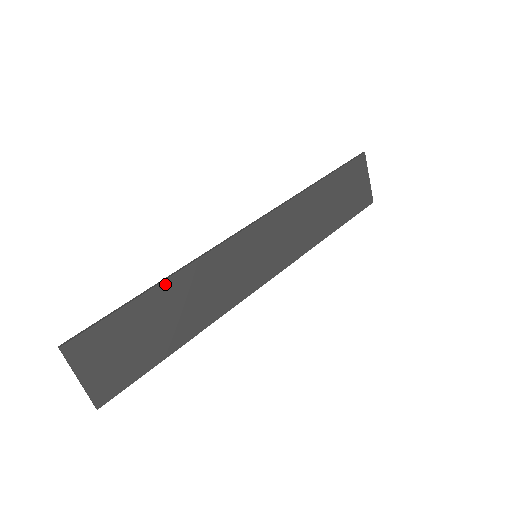
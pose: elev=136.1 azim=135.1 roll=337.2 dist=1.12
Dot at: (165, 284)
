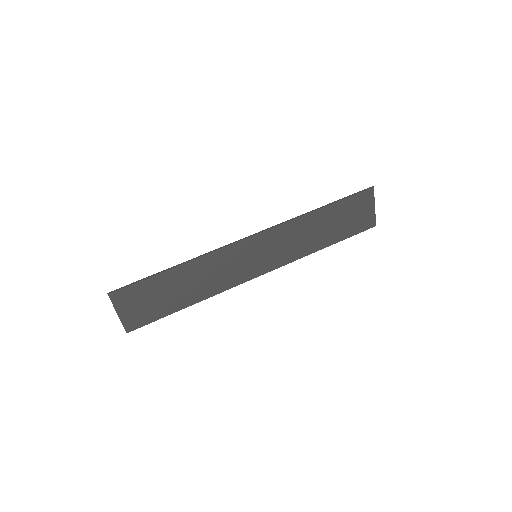
Dot at: (182, 267)
